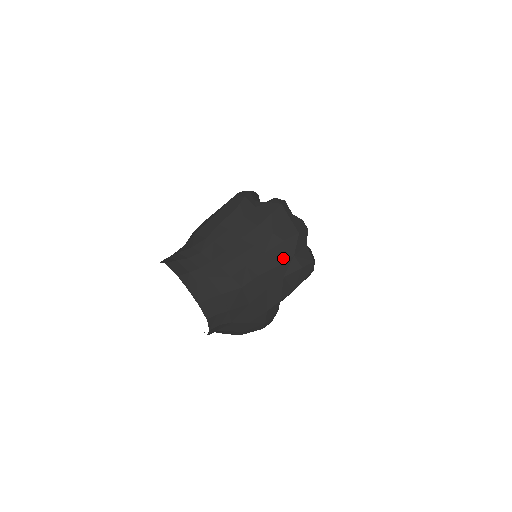
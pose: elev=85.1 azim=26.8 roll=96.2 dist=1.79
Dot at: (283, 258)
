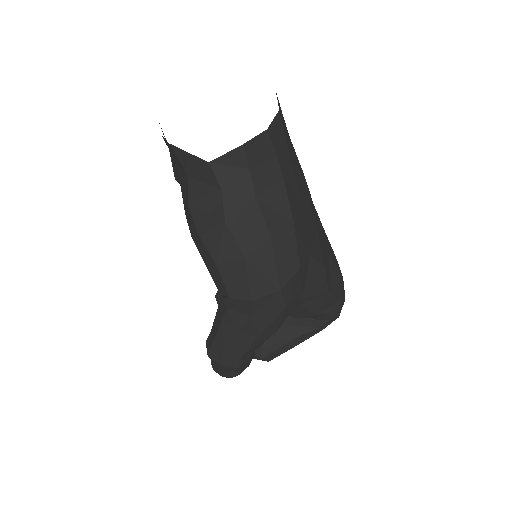
Dot at: occluded
